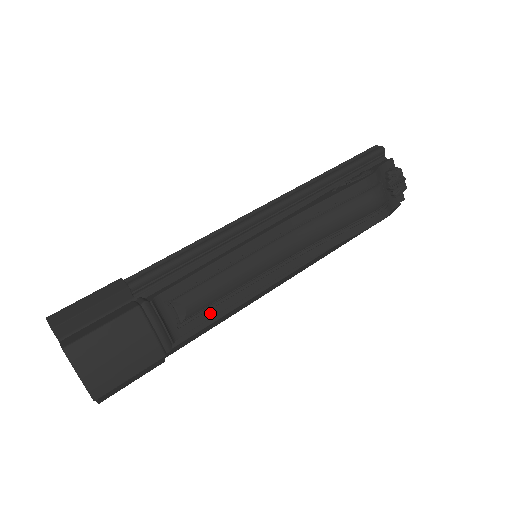
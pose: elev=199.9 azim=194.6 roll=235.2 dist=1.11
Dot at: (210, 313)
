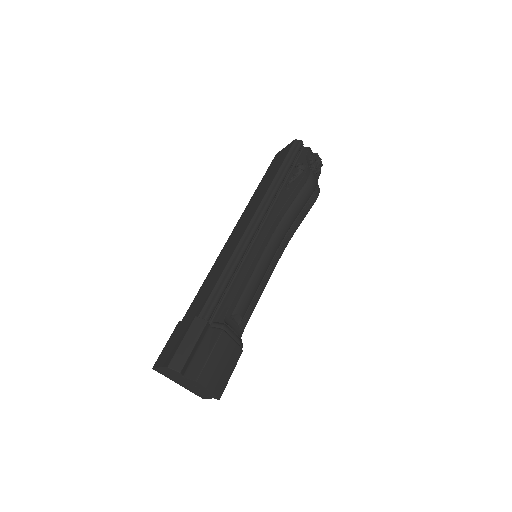
Dot at: (251, 310)
